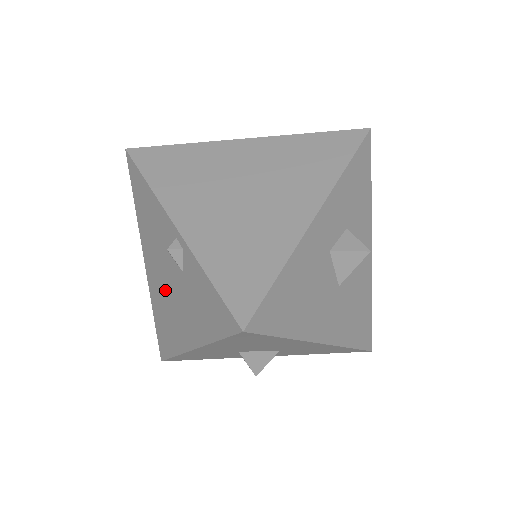
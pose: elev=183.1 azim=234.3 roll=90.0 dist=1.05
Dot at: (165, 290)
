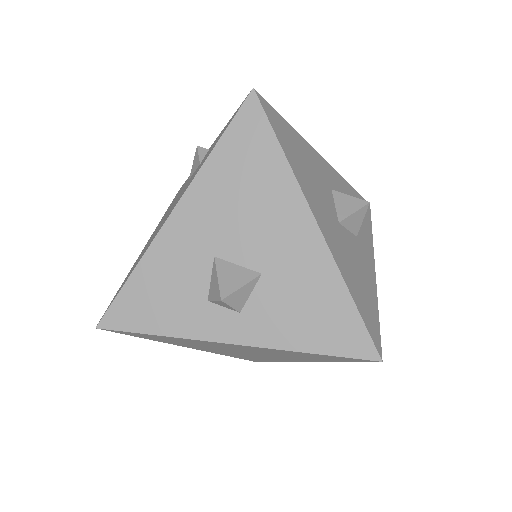
Dot at: (163, 220)
